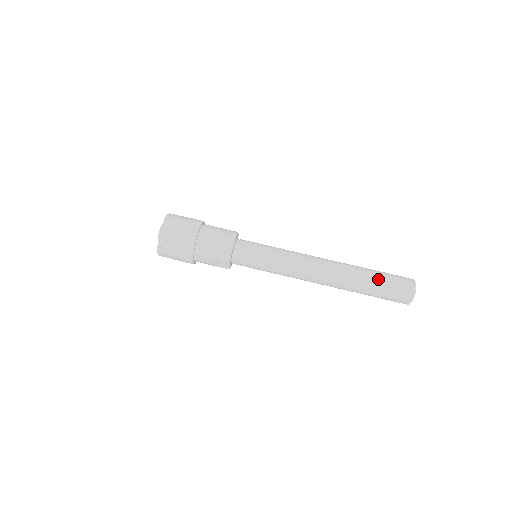
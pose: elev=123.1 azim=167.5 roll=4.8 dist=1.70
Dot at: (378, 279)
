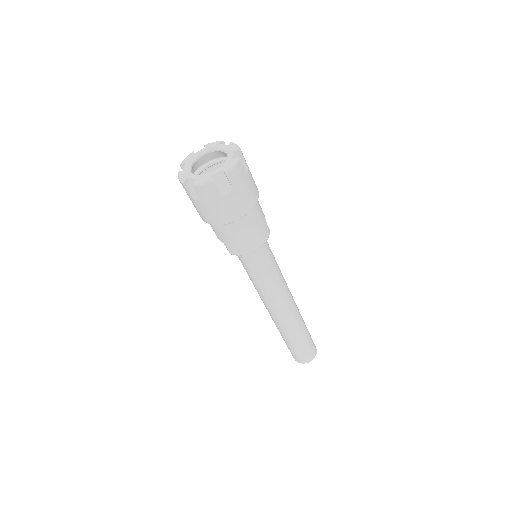
Dot at: (300, 345)
